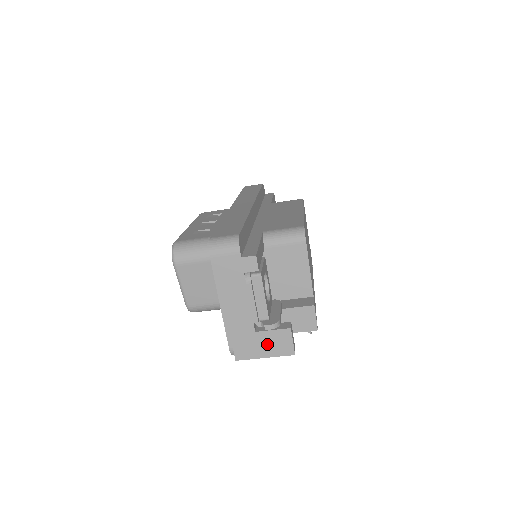
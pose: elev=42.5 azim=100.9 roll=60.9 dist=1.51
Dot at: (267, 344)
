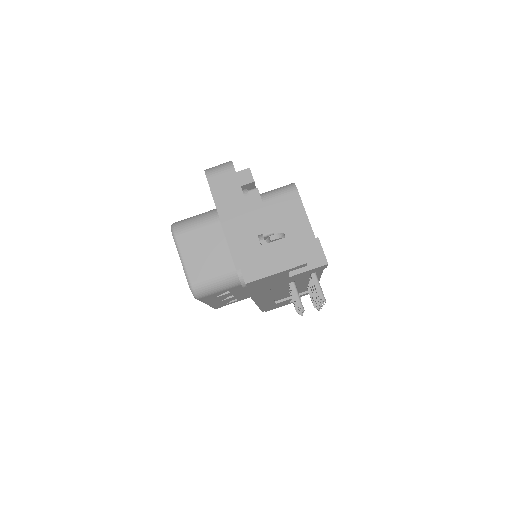
Dot at: (275, 257)
